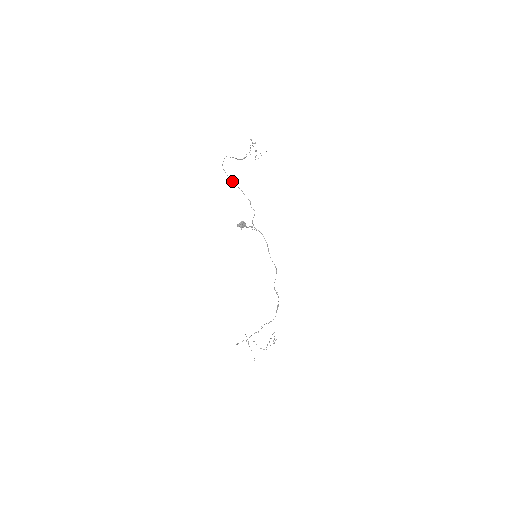
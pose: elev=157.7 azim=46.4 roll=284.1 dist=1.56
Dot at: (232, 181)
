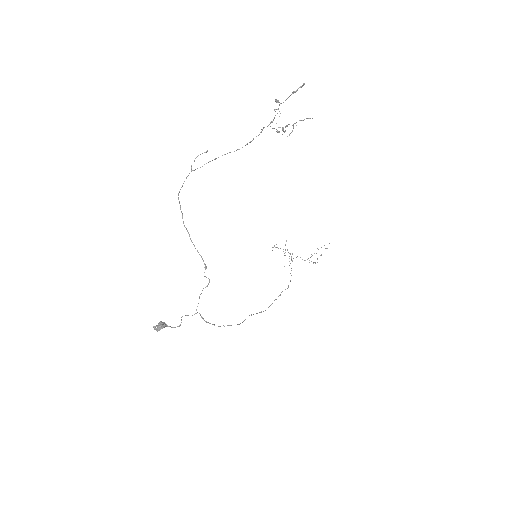
Dot at: (186, 228)
